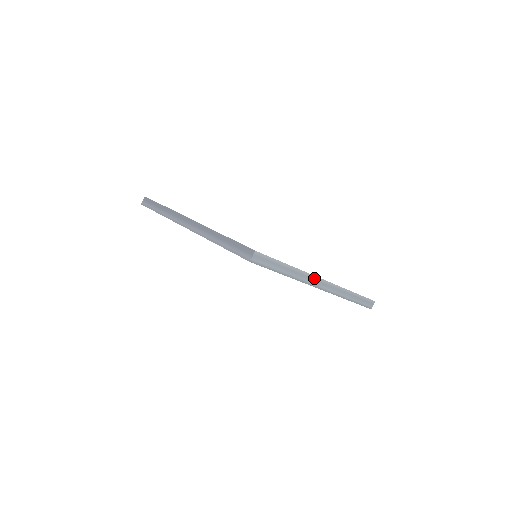
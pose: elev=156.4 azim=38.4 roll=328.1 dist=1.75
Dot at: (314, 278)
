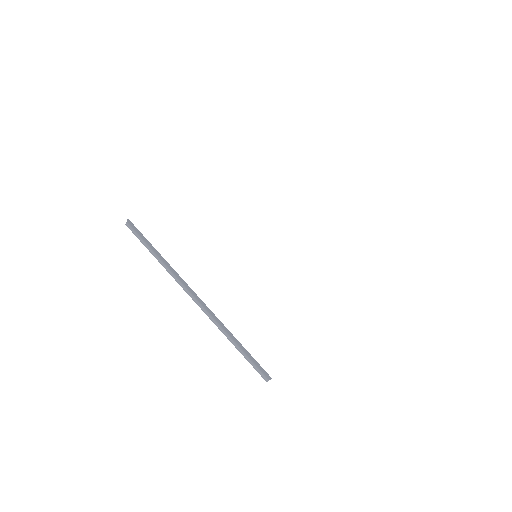
Dot at: occluded
